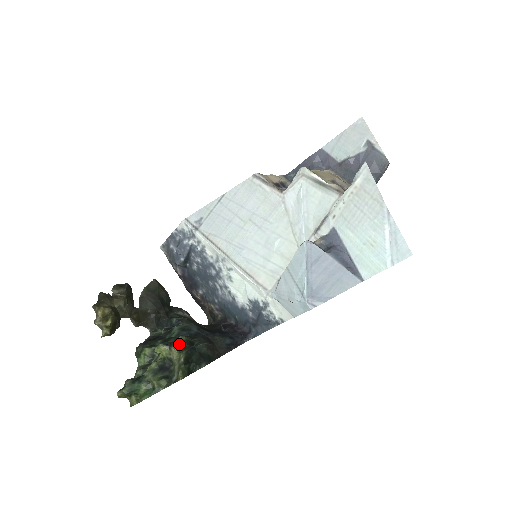
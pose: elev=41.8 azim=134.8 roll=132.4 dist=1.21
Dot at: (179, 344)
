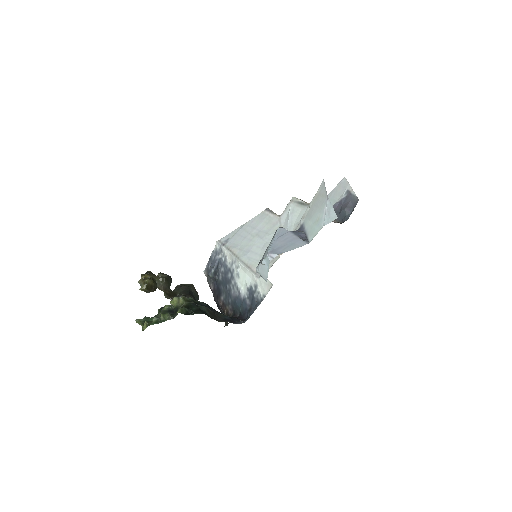
Dot at: (186, 298)
